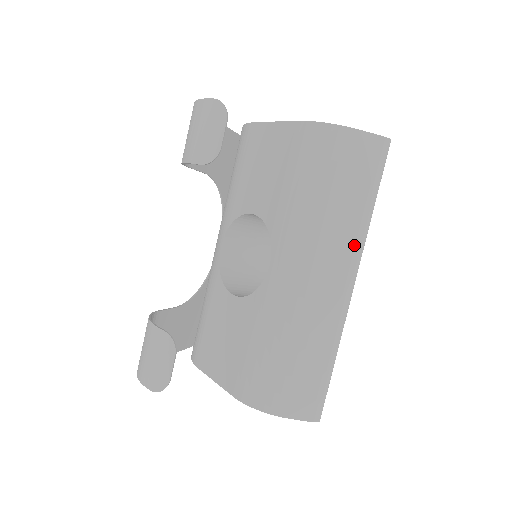
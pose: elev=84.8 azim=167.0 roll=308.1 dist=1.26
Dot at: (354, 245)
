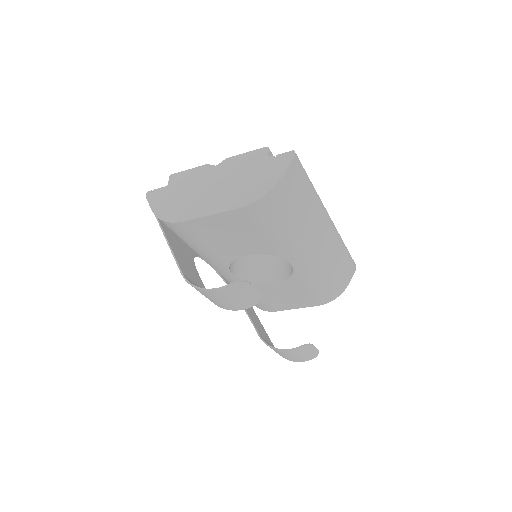
Dot at: (321, 211)
